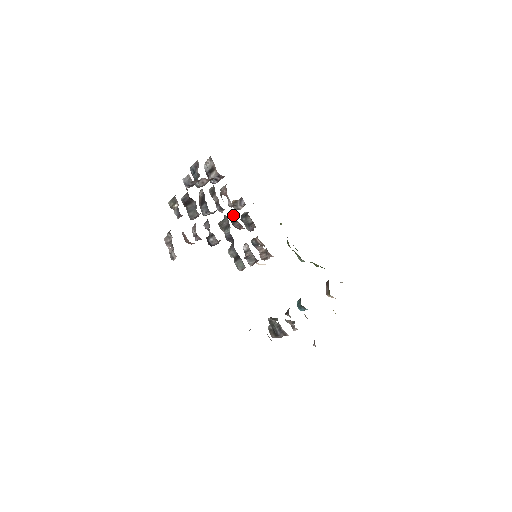
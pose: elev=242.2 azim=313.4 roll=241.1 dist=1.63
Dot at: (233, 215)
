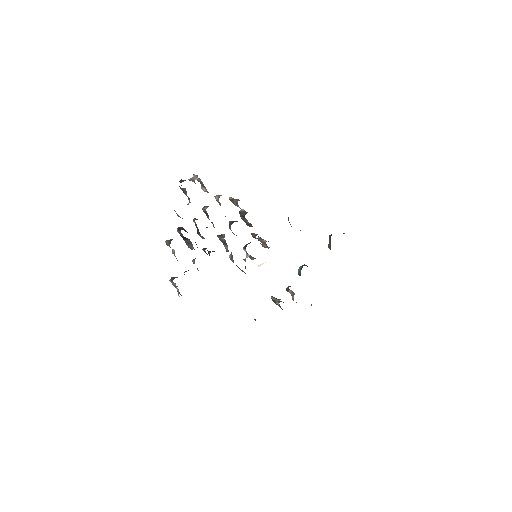
Dot at: (230, 228)
